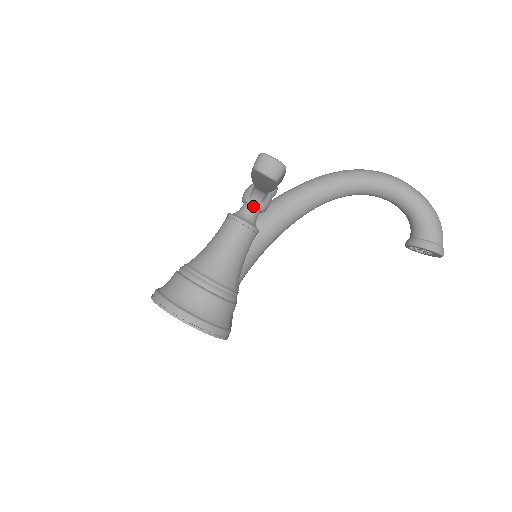
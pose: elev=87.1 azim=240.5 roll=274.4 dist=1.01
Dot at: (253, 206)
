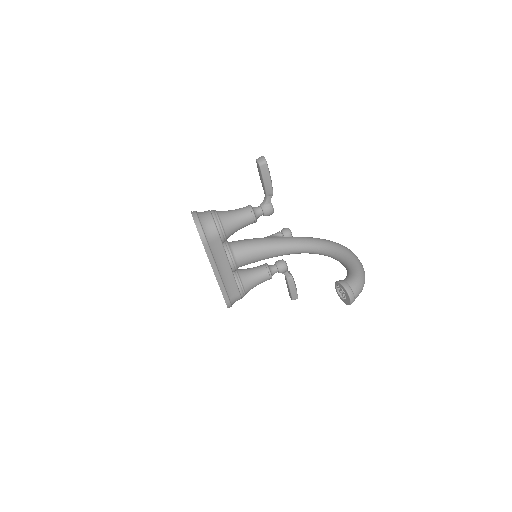
Dot at: (261, 206)
